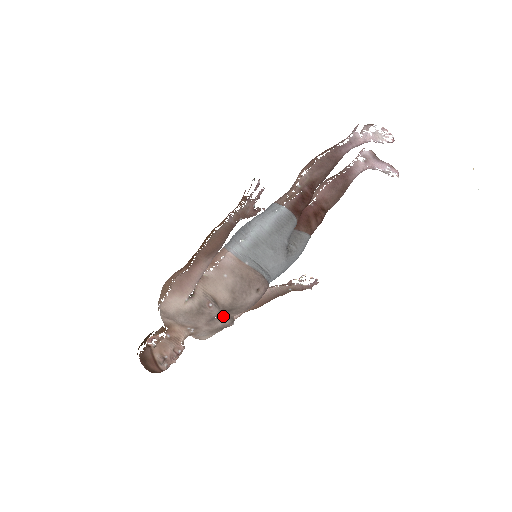
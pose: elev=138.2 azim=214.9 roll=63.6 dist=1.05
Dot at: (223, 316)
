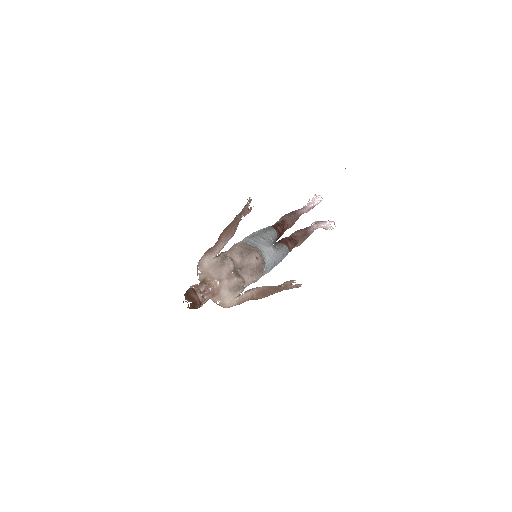
Dot at: (237, 274)
